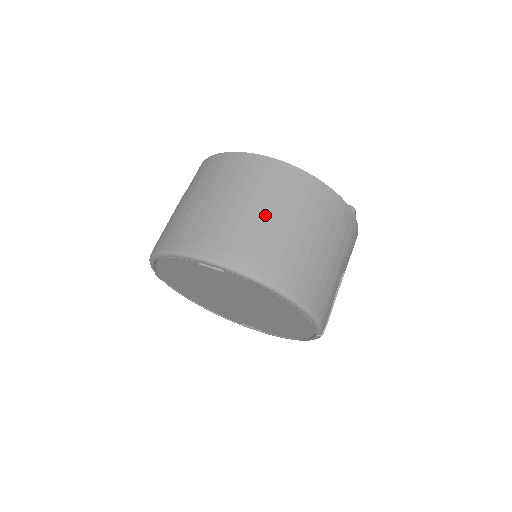
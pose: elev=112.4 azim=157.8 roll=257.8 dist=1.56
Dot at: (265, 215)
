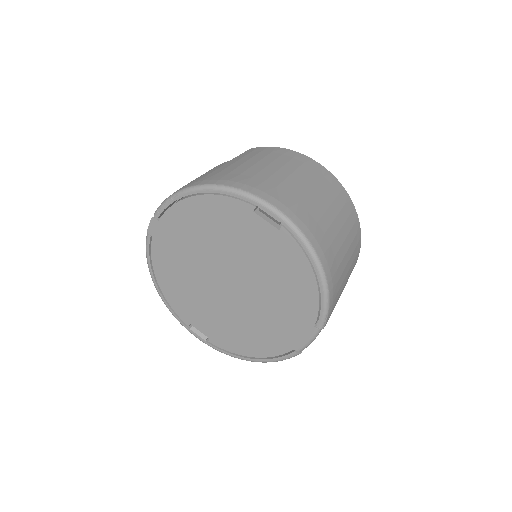
Dot at: (324, 206)
